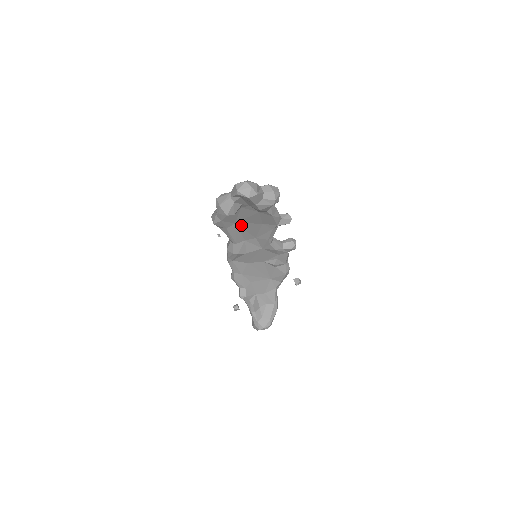
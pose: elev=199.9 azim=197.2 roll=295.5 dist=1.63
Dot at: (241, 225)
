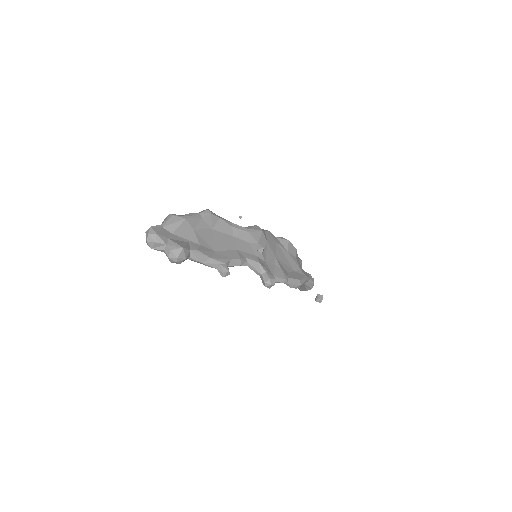
Dot at: (217, 236)
